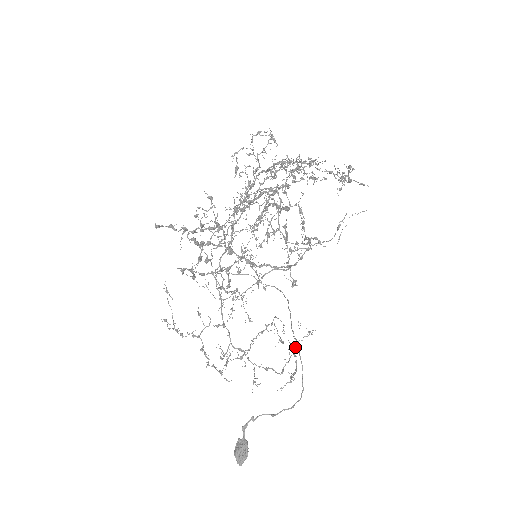
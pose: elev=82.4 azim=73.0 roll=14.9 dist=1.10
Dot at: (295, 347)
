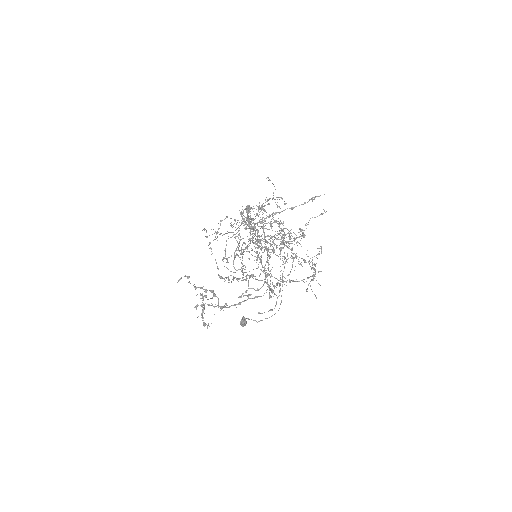
Dot at: occluded
